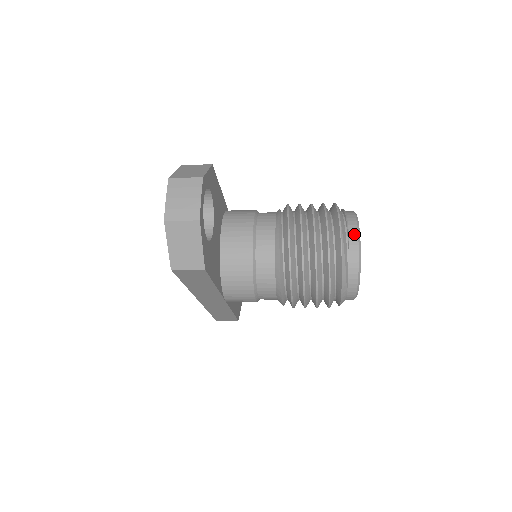
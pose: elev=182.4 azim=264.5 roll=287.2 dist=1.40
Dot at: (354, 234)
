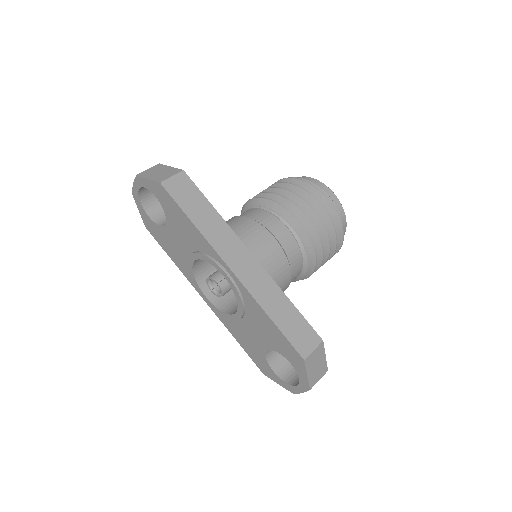
Dot at: occluded
